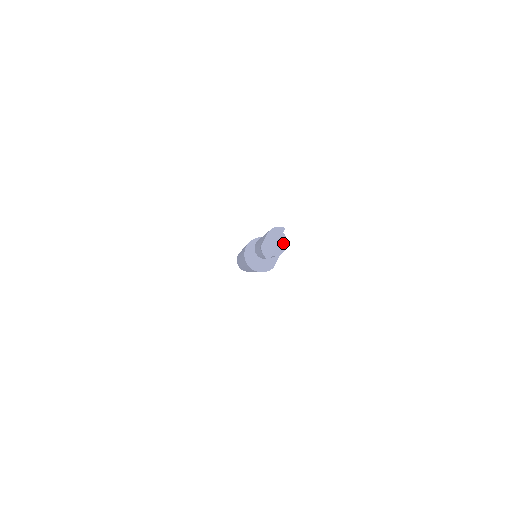
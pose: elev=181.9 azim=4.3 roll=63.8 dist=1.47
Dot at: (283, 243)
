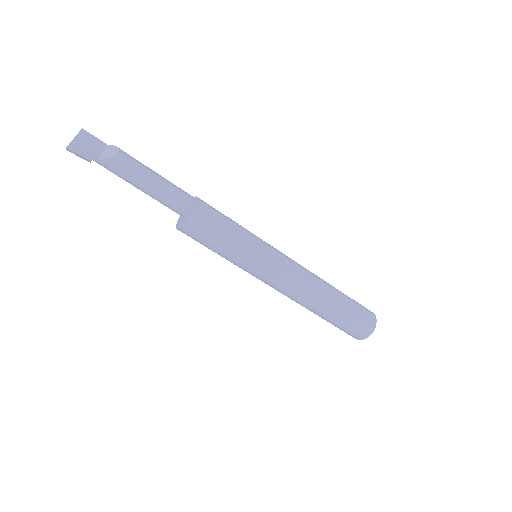
Dot at: (113, 150)
